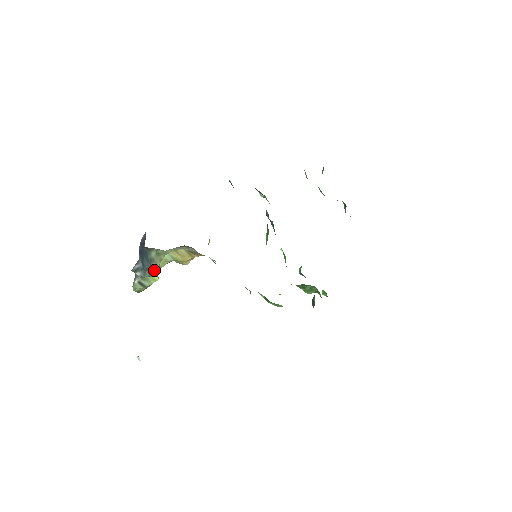
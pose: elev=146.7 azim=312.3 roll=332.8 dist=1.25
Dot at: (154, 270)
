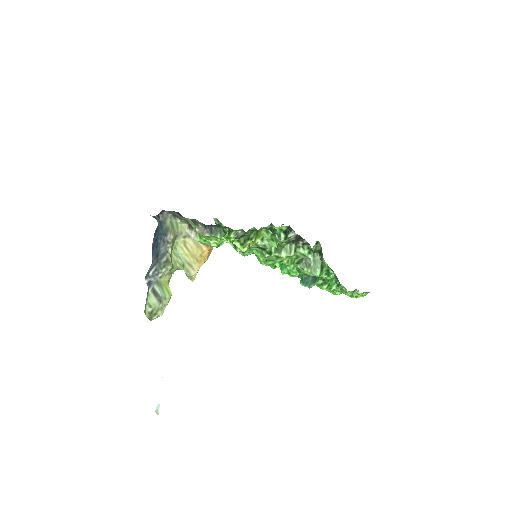
Dot at: (168, 257)
